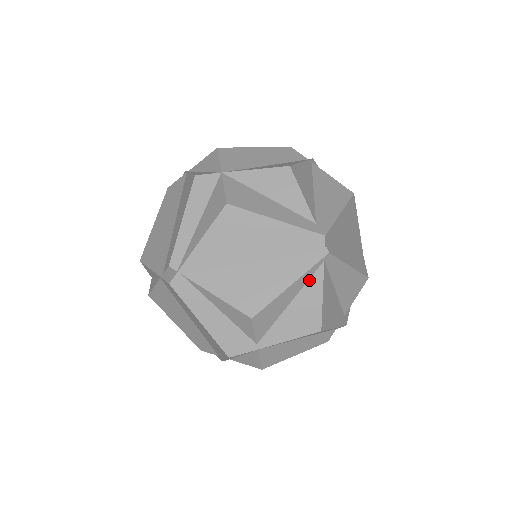
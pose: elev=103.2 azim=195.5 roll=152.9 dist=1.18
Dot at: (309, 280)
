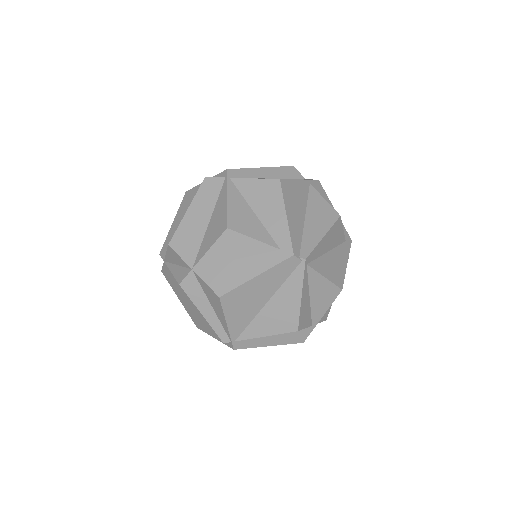
Dot at: (308, 279)
